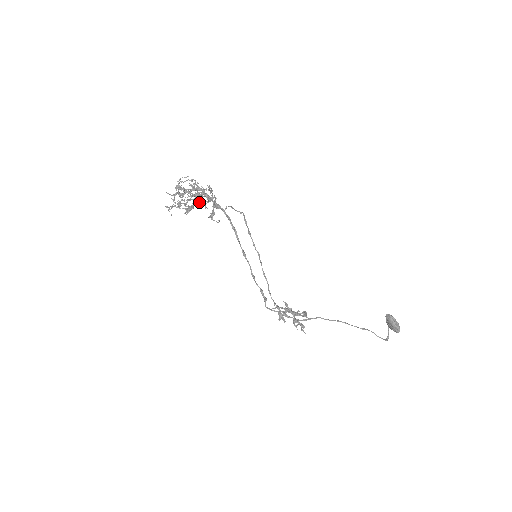
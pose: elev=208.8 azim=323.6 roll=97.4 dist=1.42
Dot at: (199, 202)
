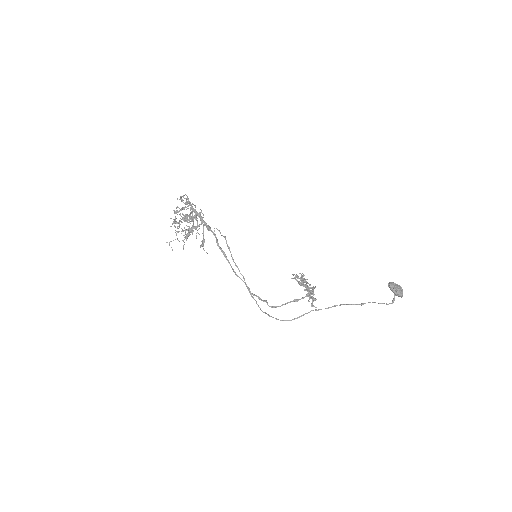
Dot at: (192, 228)
